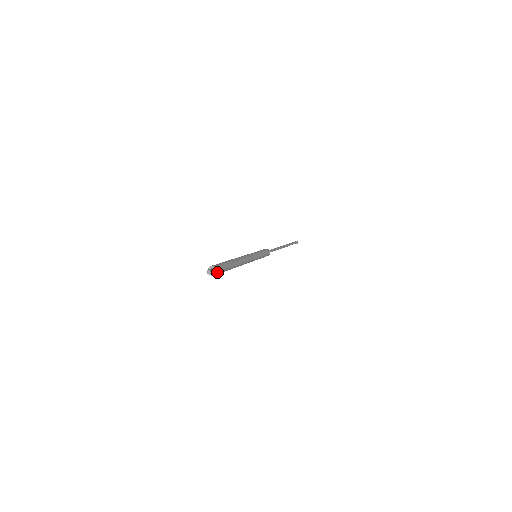
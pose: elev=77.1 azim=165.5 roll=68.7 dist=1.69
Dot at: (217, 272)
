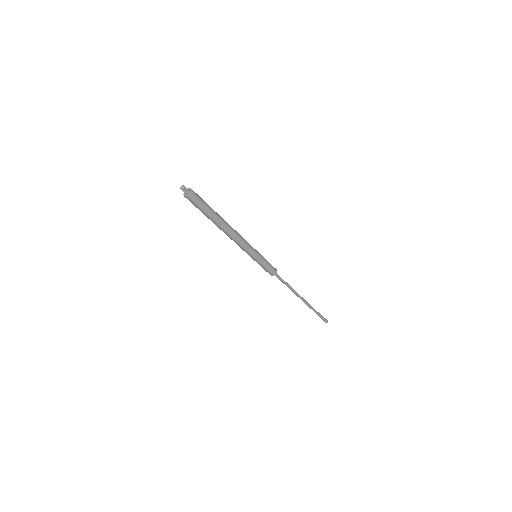
Dot at: (190, 196)
